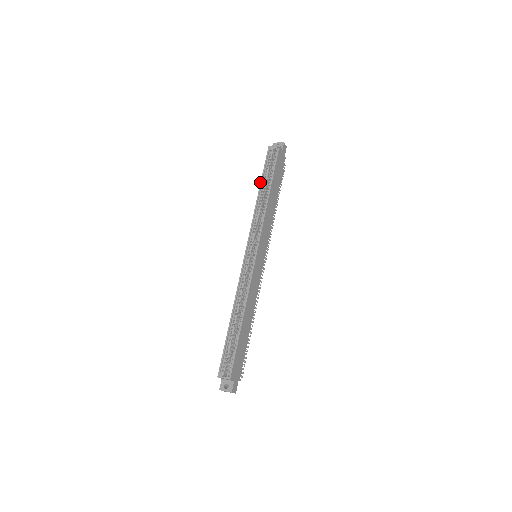
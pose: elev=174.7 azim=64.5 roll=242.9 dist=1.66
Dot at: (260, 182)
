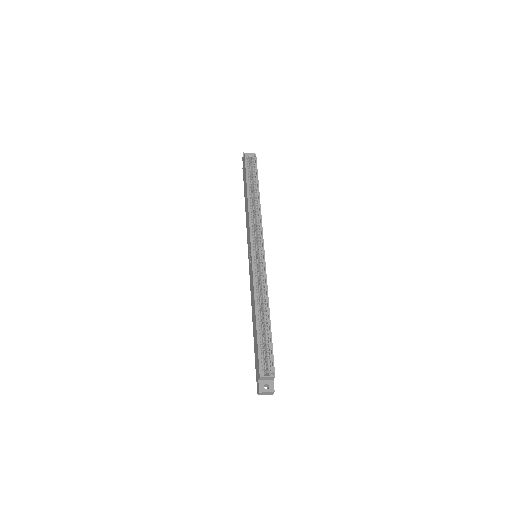
Dot at: (246, 186)
